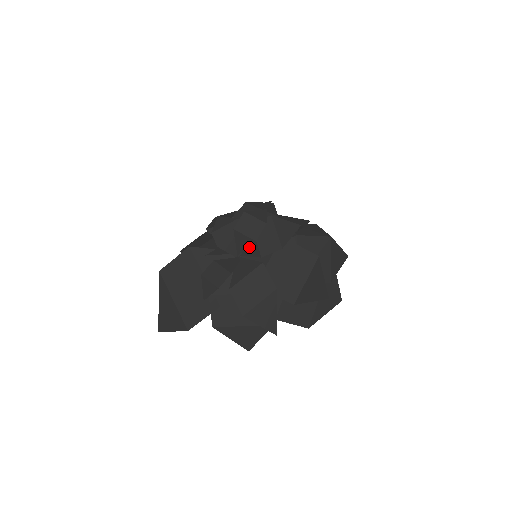
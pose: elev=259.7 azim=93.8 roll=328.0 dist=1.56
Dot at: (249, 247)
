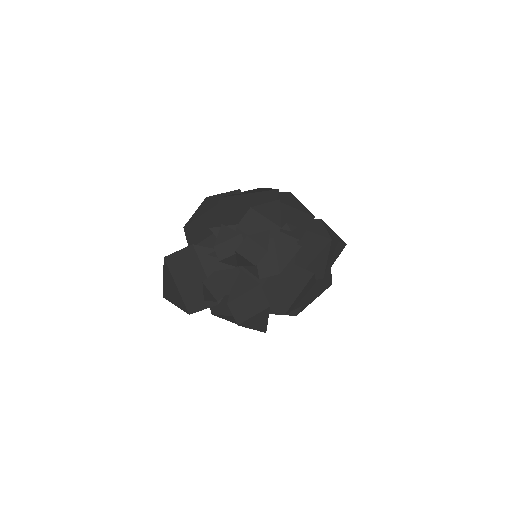
Dot at: occluded
